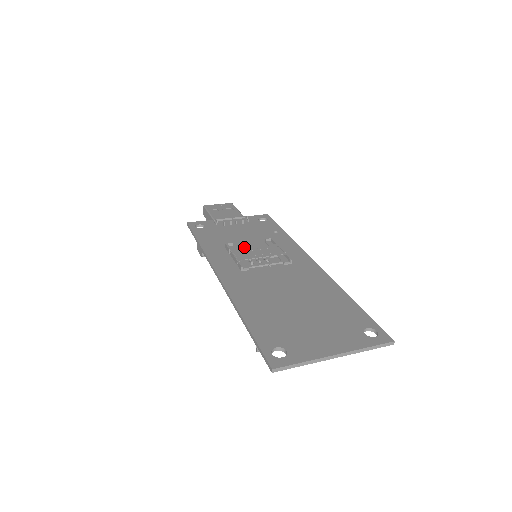
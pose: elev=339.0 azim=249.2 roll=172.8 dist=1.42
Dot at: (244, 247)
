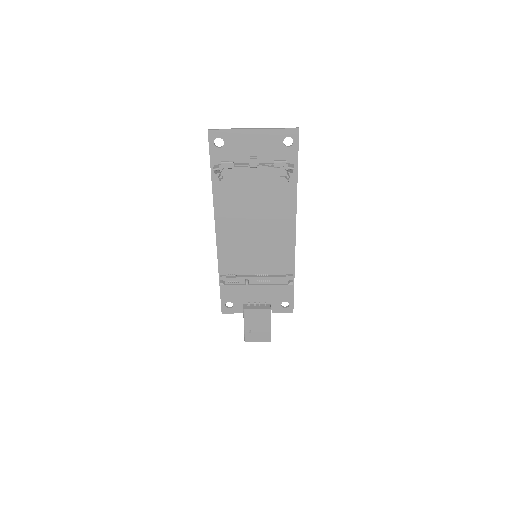
Dot at: (251, 265)
